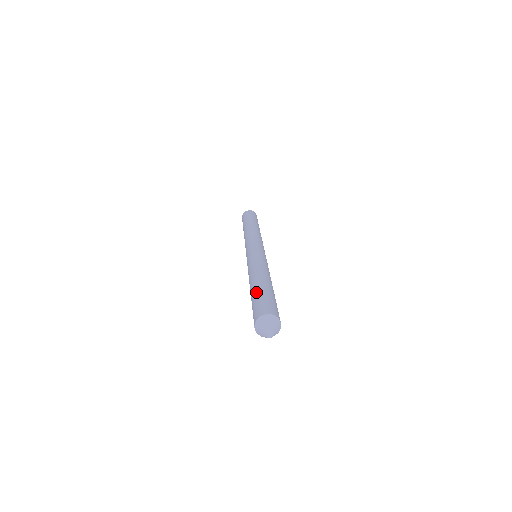
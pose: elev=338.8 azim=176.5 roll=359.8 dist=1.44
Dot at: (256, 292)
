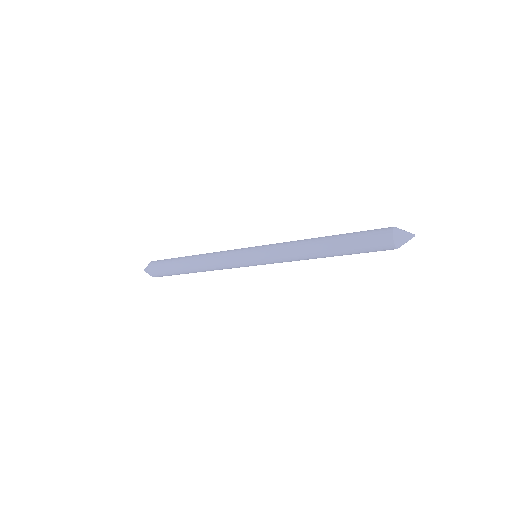
Dot at: (347, 240)
